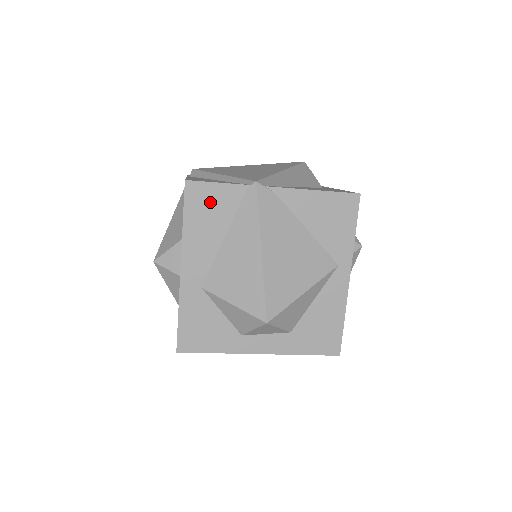
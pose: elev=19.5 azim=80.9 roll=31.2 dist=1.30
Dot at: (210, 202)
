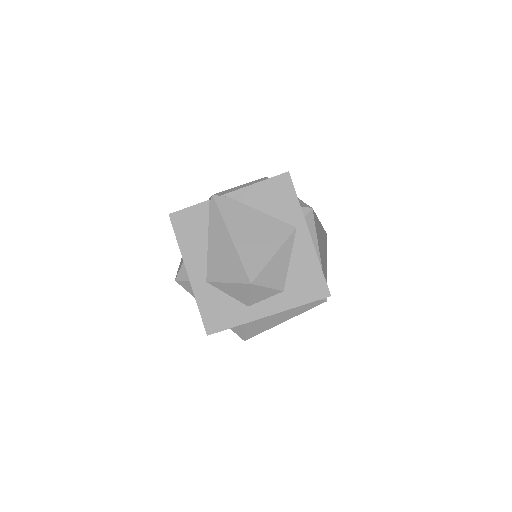
Dot at: (189, 221)
